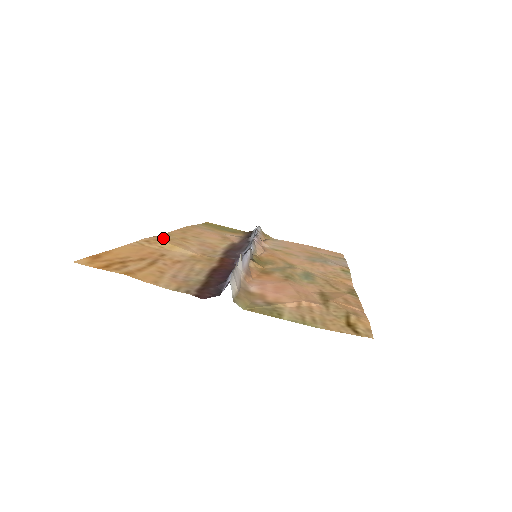
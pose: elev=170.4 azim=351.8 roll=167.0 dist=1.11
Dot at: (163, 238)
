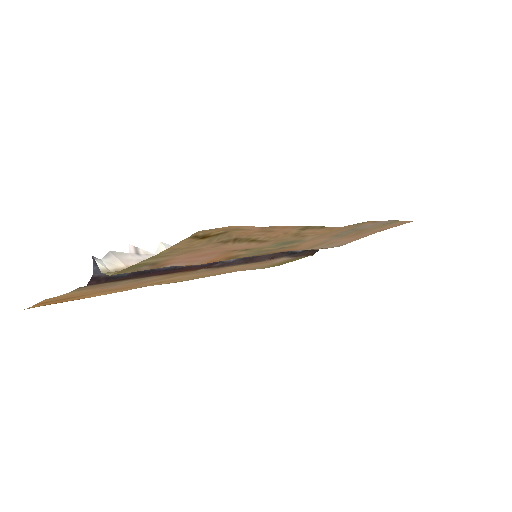
Dot at: (172, 281)
